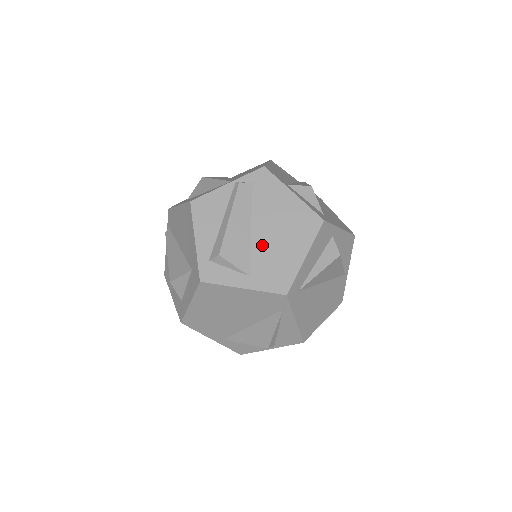
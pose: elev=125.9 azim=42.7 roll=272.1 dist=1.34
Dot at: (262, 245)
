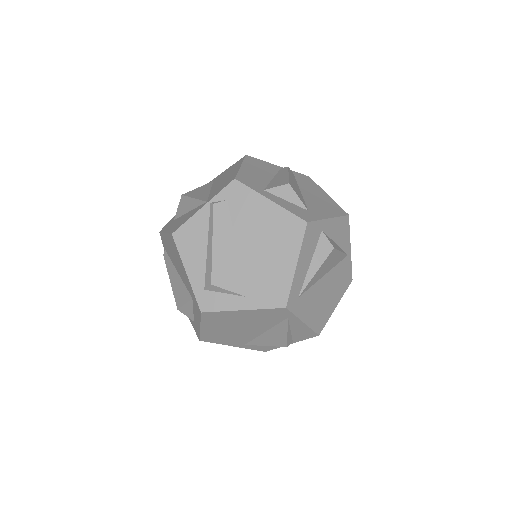
Dot at: (251, 263)
